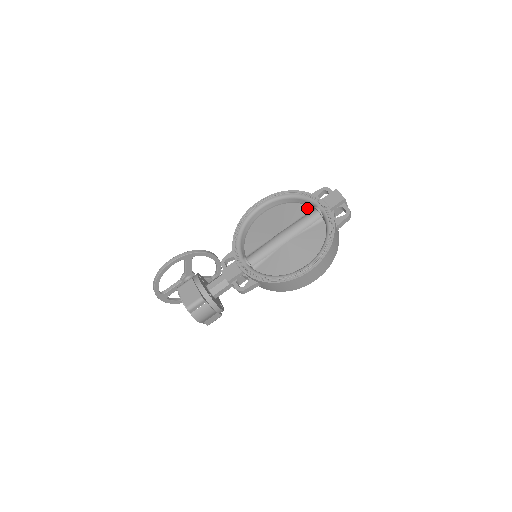
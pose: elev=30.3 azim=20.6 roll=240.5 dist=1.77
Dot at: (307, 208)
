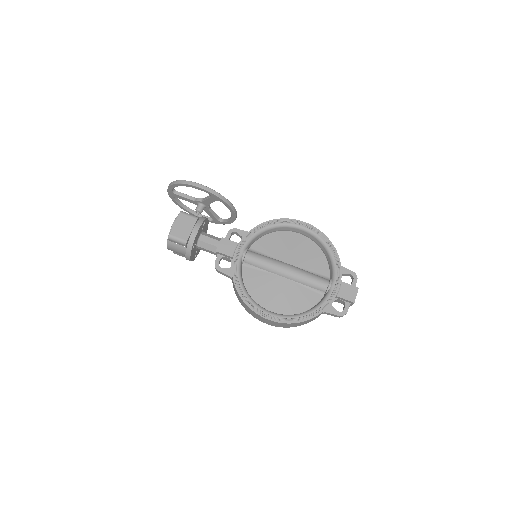
Dot at: (327, 272)
